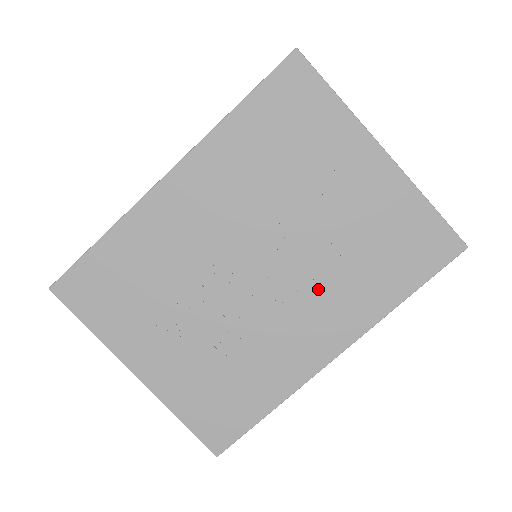
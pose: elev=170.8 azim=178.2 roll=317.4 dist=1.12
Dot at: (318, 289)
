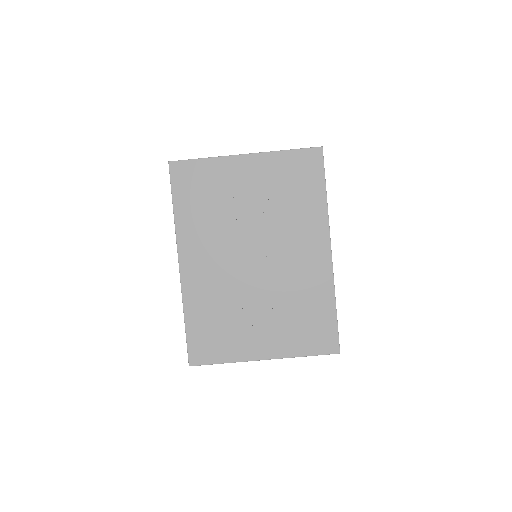
Dot at: (289, 234)
